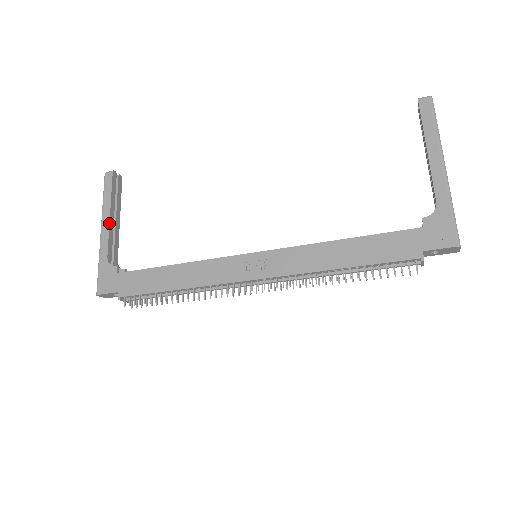
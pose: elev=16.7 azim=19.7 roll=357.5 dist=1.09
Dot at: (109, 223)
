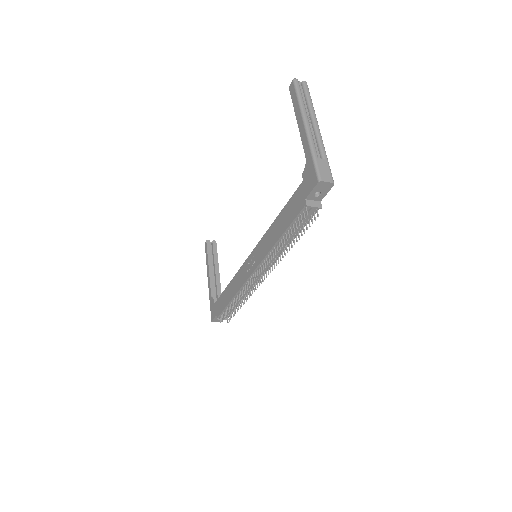
Dot at: (209, 274)
